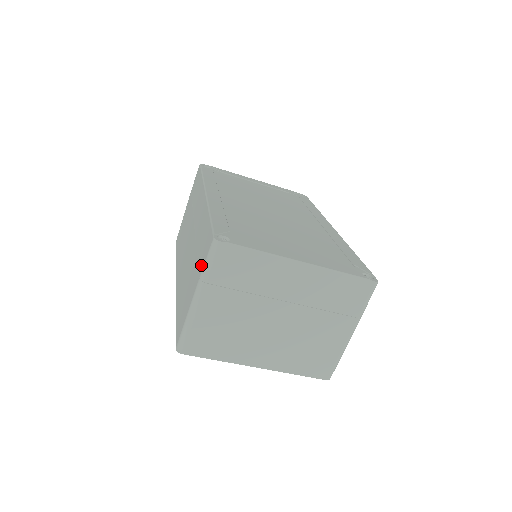
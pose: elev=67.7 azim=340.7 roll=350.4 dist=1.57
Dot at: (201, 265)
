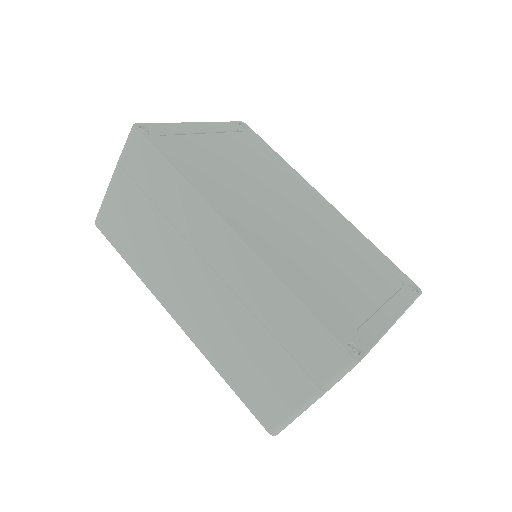
Dot at: (317, 373)
